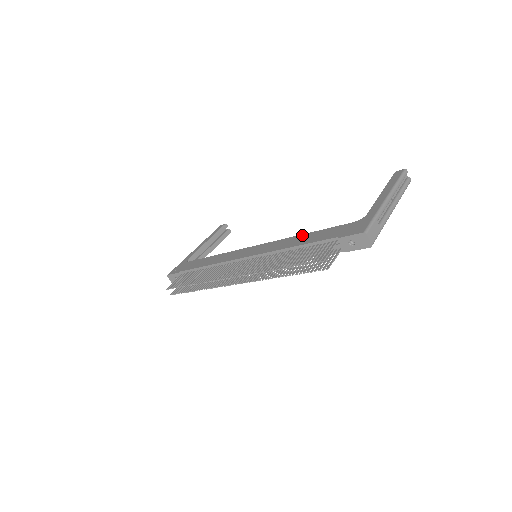
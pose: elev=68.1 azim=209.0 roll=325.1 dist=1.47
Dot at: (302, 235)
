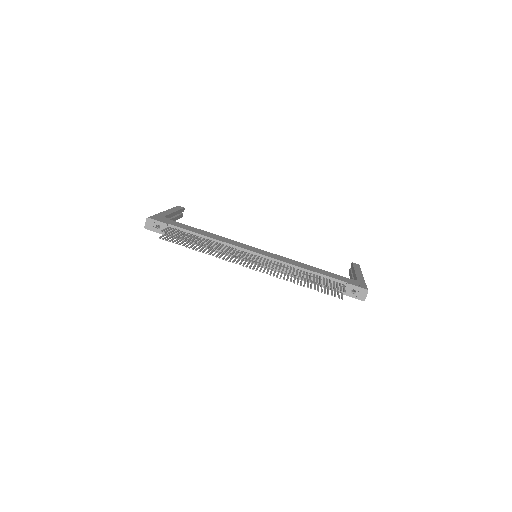
Dot at: occluded
